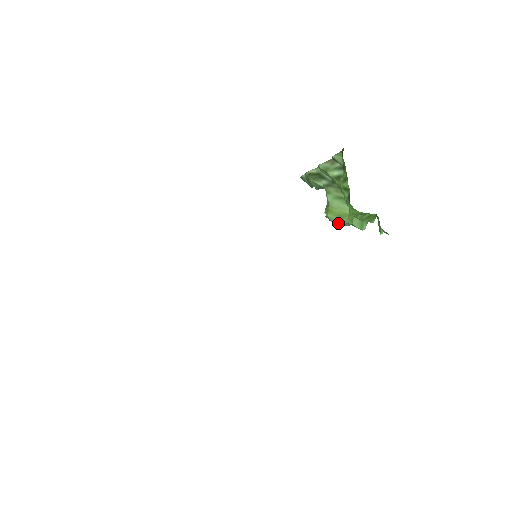
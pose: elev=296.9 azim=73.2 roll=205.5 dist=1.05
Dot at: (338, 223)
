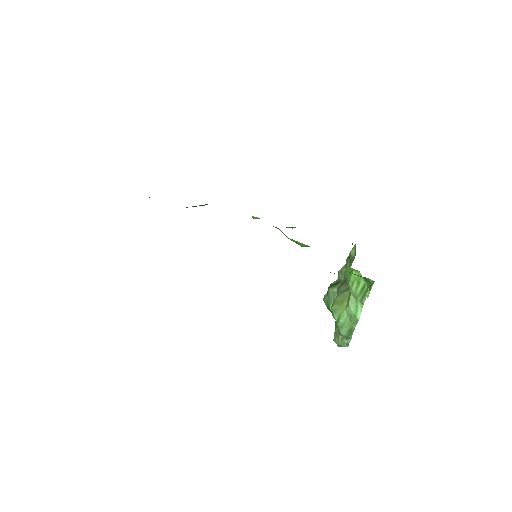
Dot at: (338, 314)
